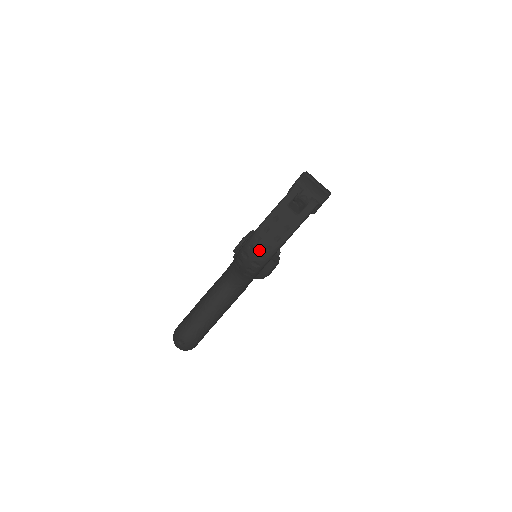
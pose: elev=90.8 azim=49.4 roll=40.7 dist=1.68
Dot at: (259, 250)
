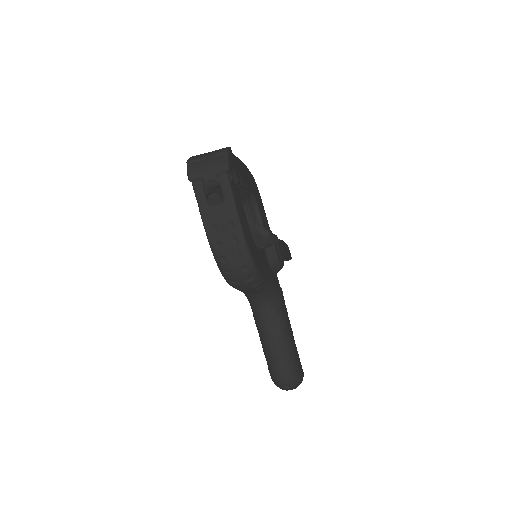
Dot at: (235, 267)
